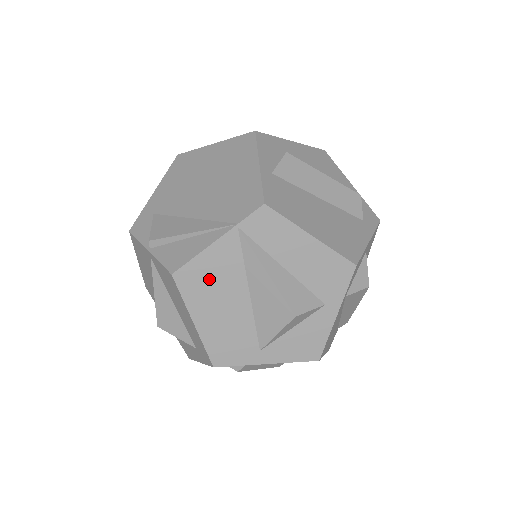
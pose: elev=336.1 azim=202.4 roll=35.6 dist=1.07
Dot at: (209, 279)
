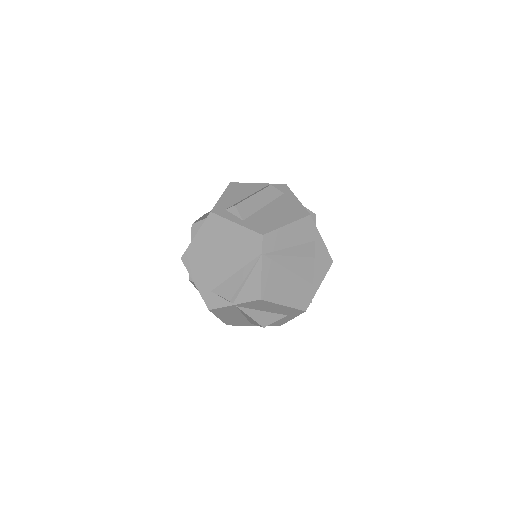
Dot at: (273, 284)
